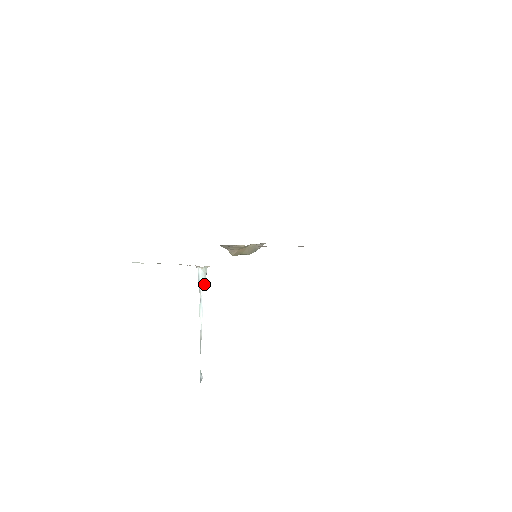
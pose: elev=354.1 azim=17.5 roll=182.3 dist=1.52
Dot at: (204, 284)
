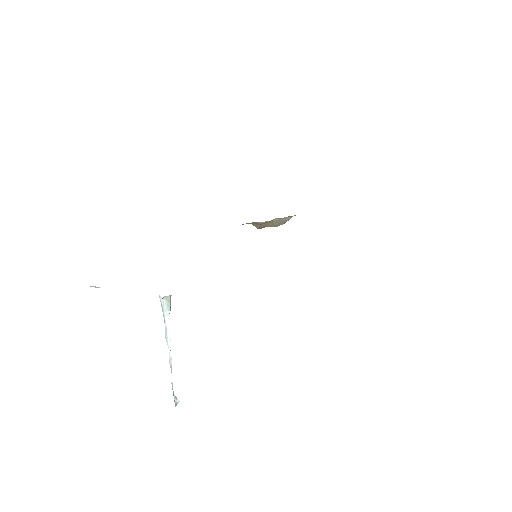
Dot at: (168, 313)
